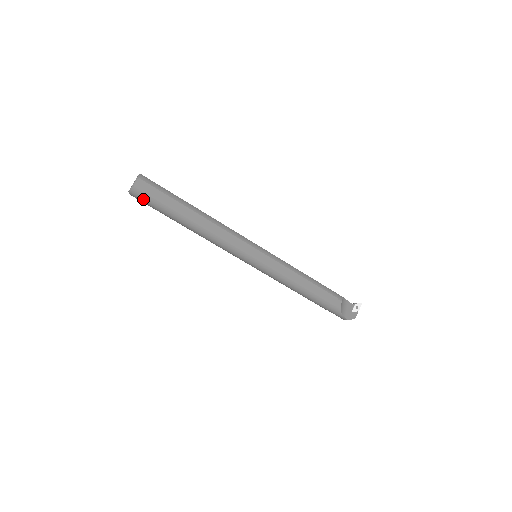
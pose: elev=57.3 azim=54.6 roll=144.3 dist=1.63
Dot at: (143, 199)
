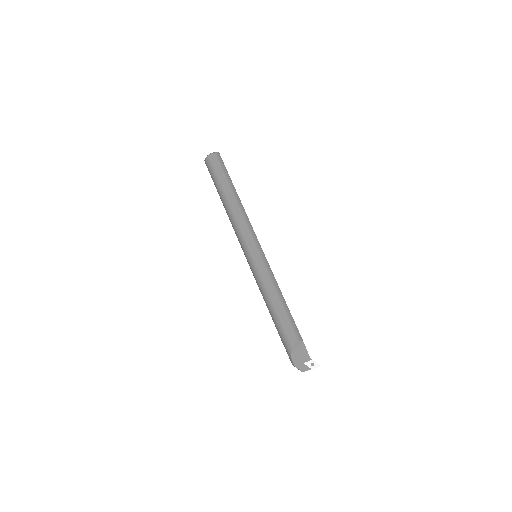
Dot at: (209, 167)
